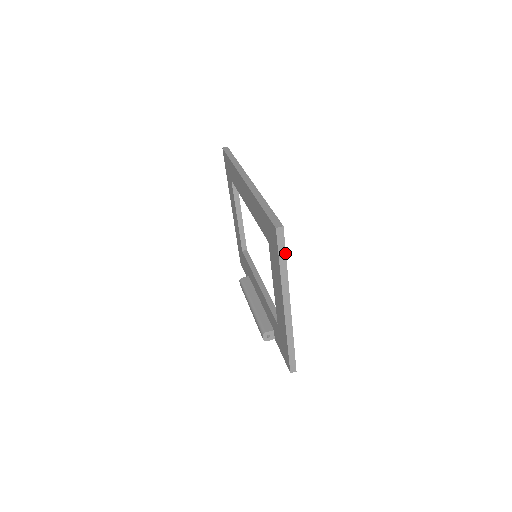
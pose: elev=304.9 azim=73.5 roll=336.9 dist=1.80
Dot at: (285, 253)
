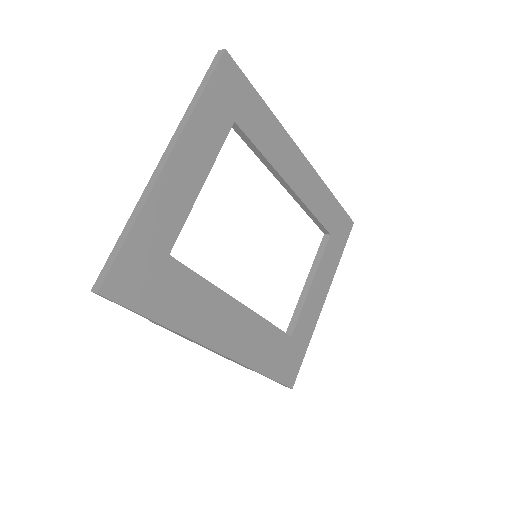
Dot at: (208, 81)
